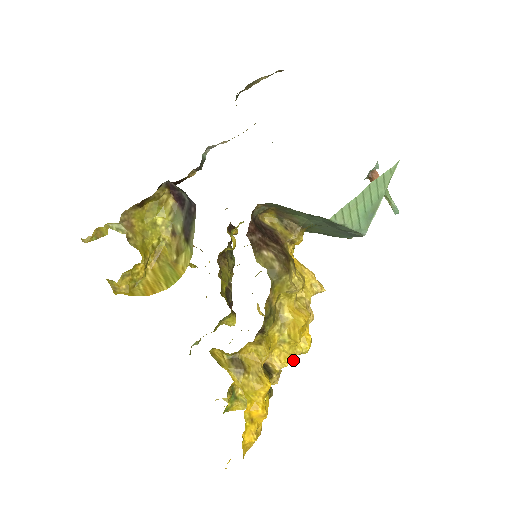
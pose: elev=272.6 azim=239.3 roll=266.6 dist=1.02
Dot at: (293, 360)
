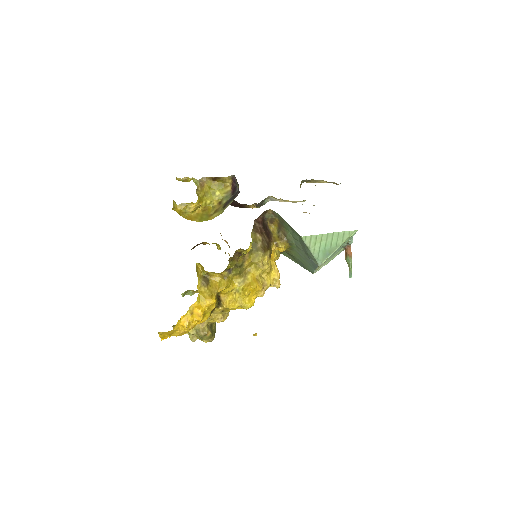
Dot at: (236, 306)
